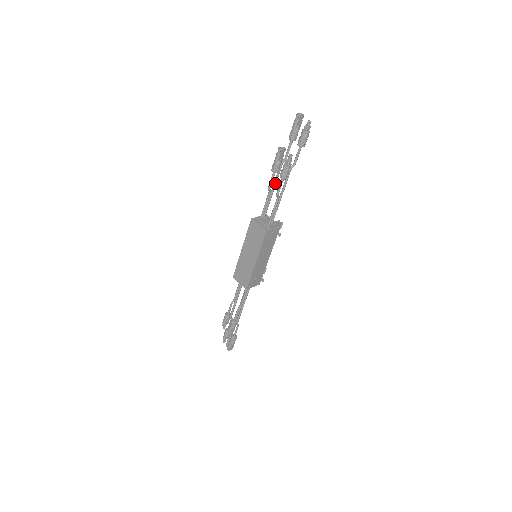
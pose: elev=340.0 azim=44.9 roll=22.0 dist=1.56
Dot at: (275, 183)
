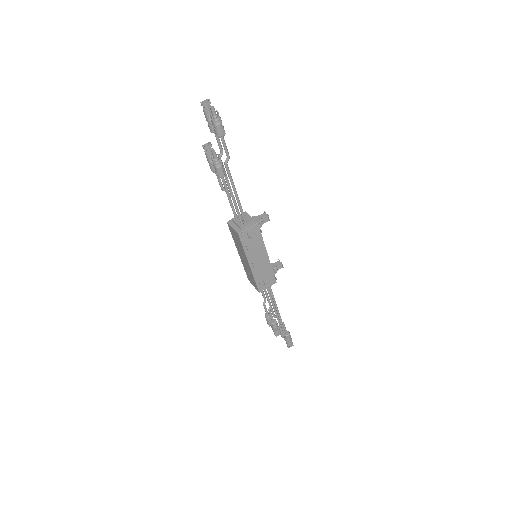
Dot at: (226, 181)
